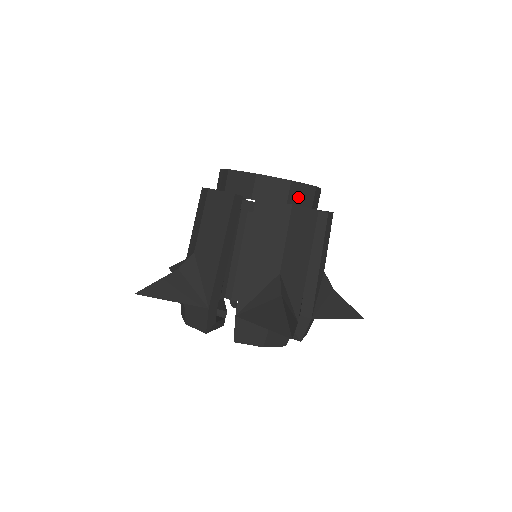
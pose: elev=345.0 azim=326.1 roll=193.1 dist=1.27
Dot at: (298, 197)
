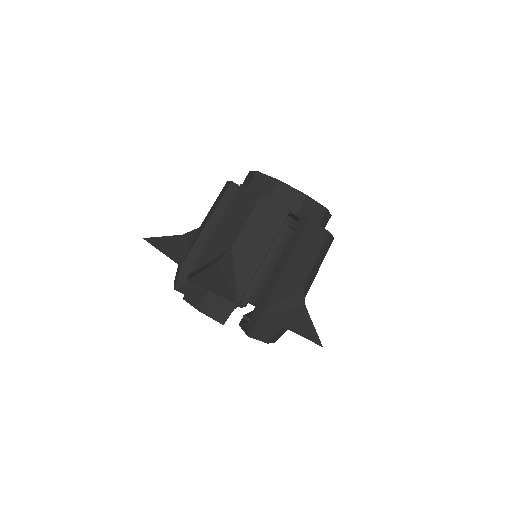
Dot at: (323, 222)
